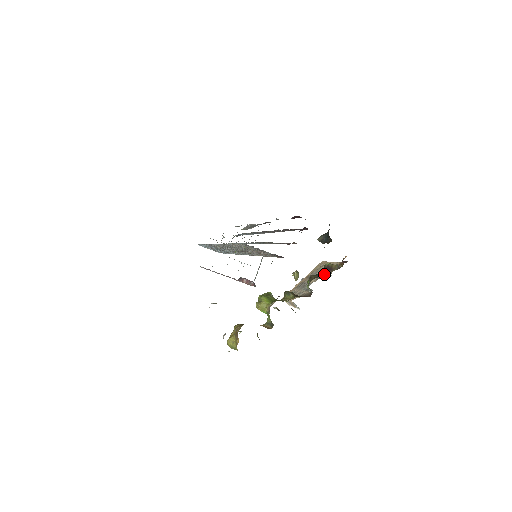
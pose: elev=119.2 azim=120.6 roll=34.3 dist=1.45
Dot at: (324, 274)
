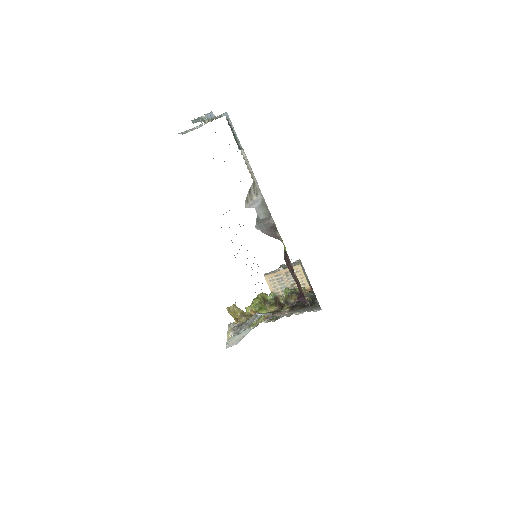
Dot at: (297, 295)
